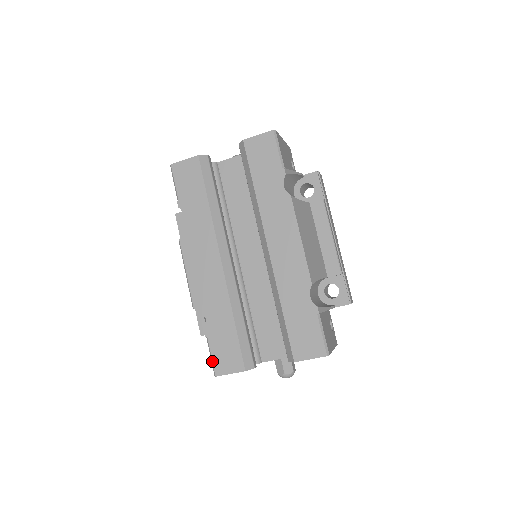
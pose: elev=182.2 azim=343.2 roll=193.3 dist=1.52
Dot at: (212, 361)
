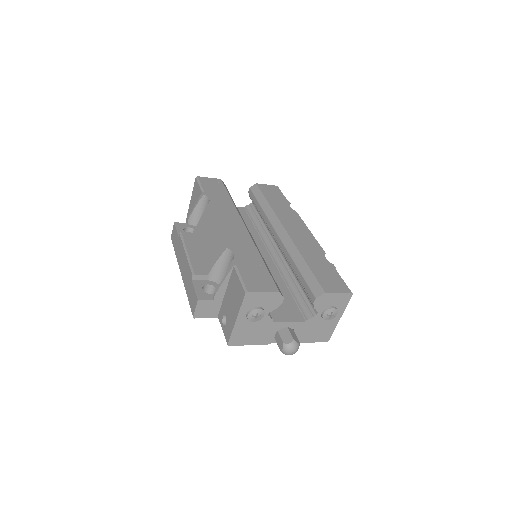
Dot at: (243, 280)
